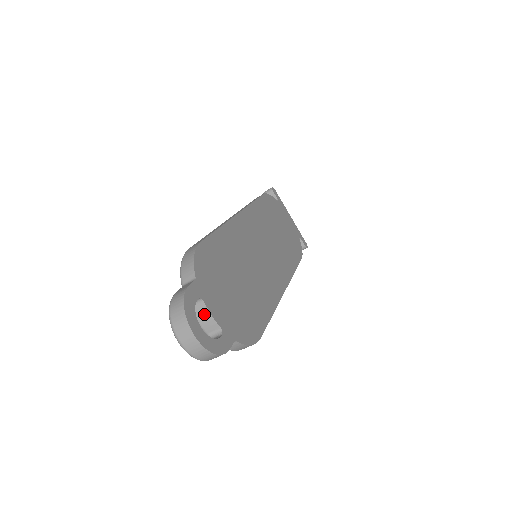
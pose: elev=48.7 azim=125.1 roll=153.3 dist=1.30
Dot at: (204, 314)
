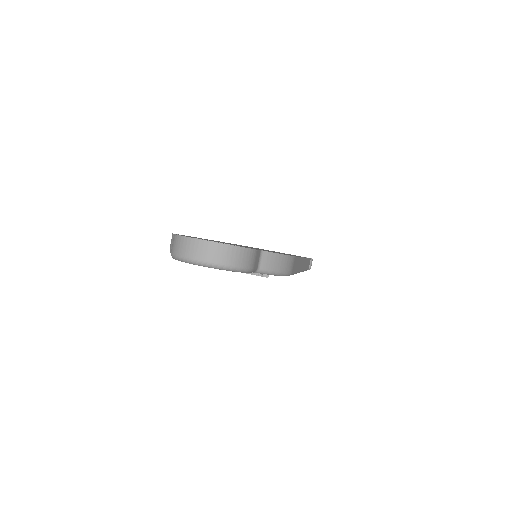
Dot at: occluded
